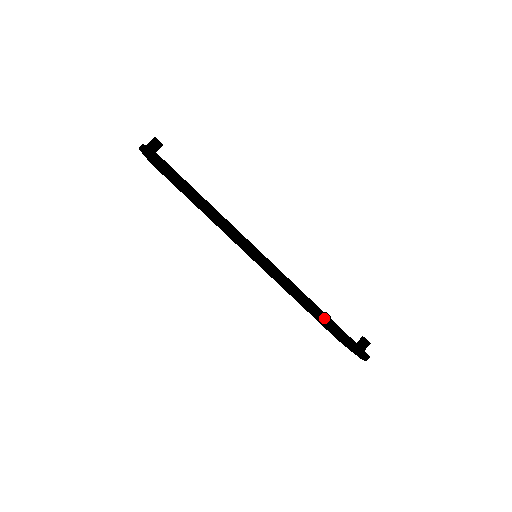
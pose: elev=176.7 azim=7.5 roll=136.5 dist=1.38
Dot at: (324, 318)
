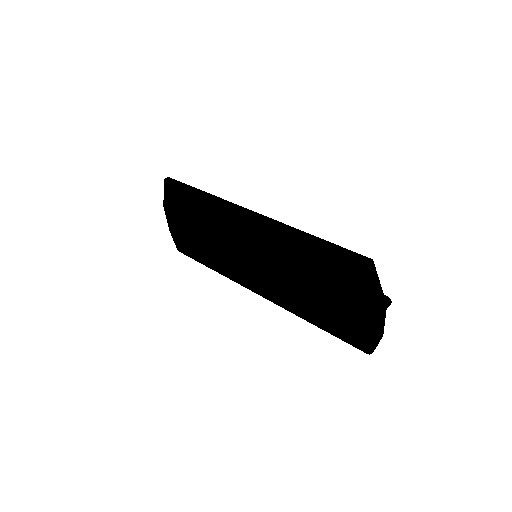
Dot at: (313, 238)
